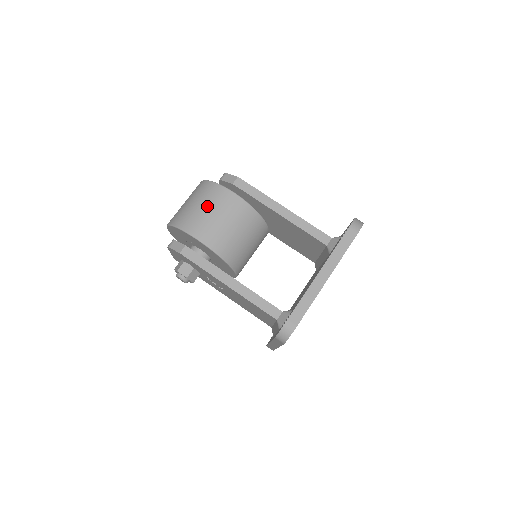
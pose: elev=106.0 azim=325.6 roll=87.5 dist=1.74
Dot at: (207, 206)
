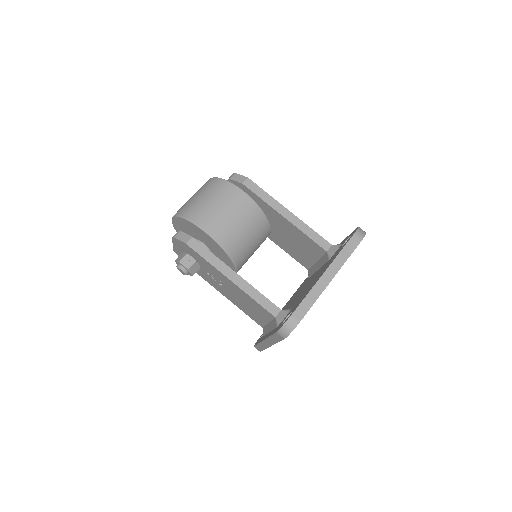
Dot at: (217, 201)
